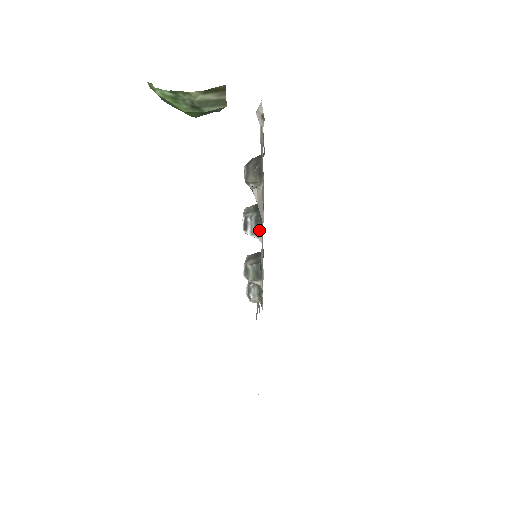
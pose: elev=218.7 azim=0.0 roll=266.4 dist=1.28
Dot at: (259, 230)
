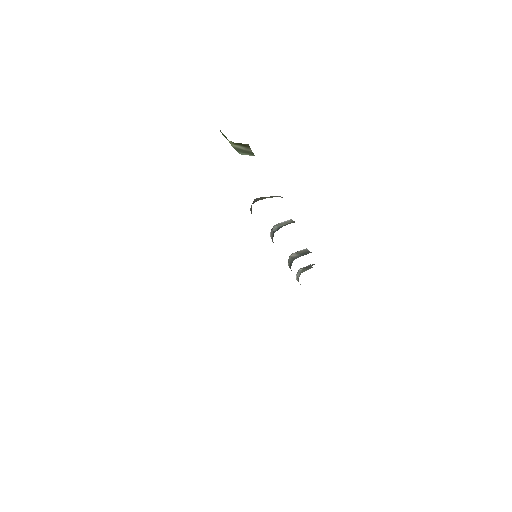
Dot at: occluded
